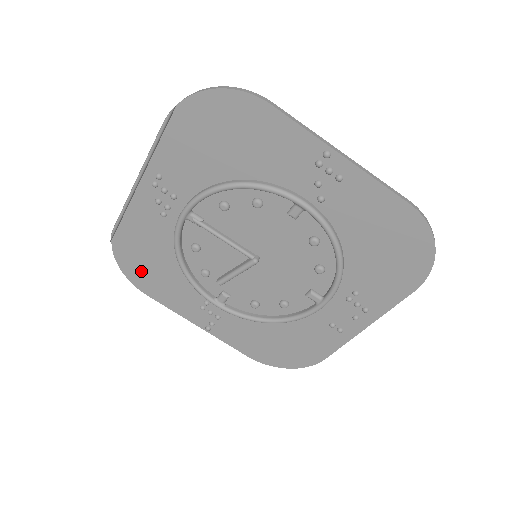
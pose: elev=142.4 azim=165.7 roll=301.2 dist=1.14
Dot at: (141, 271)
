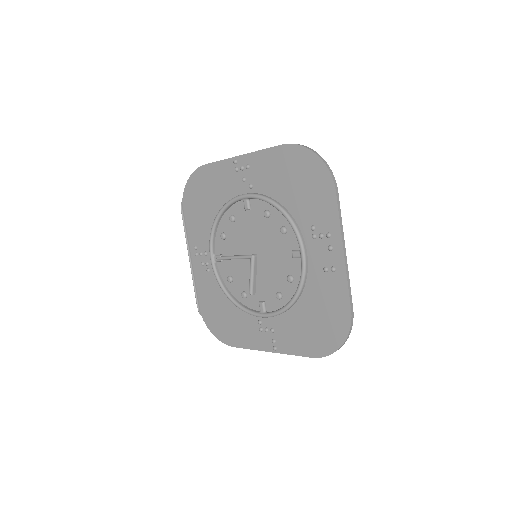
Dot at: (222, 327)
